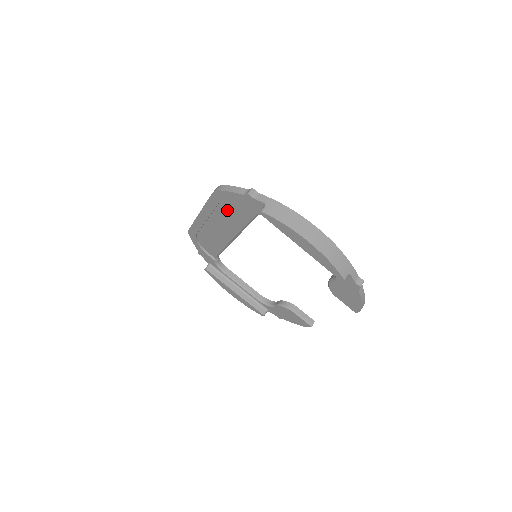
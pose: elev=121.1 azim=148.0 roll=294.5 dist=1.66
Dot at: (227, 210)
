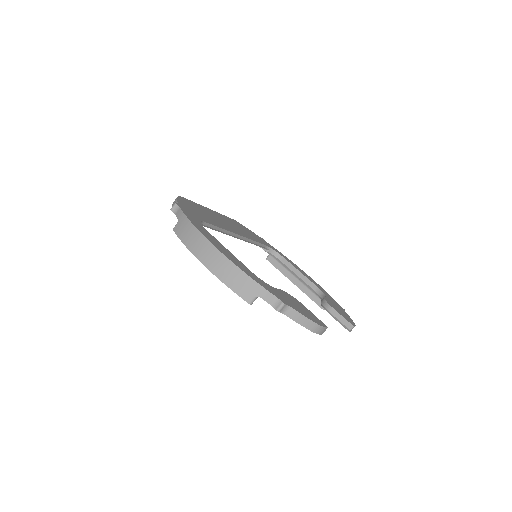
Dot at: occluded
